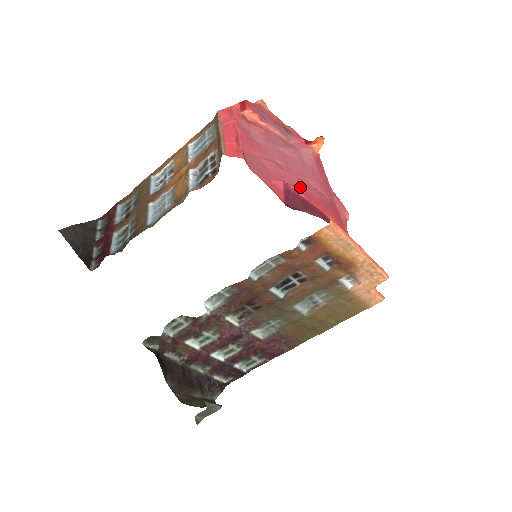
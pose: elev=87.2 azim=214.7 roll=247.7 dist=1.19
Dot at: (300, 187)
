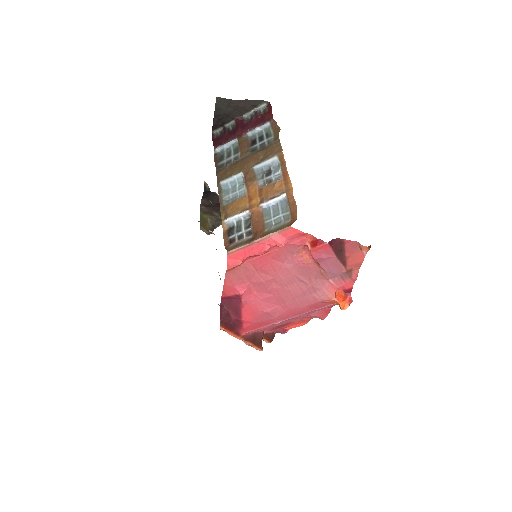
Dot at: (260, 301)
